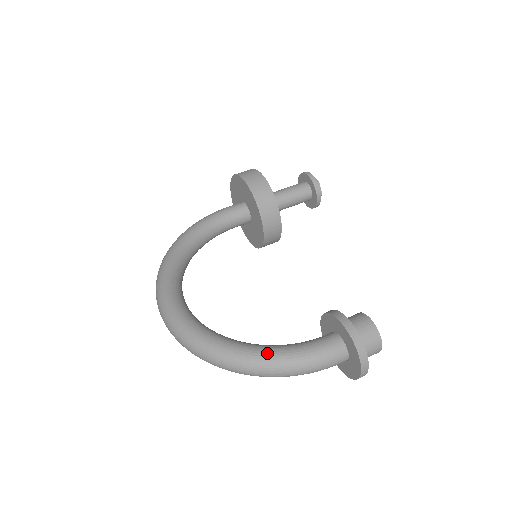
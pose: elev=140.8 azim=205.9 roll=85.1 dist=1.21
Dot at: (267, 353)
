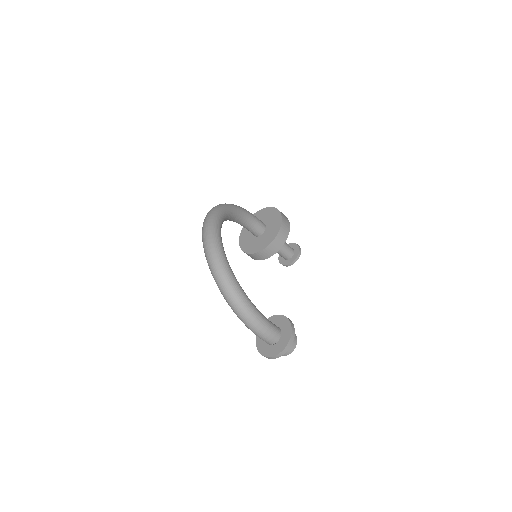
Dot at: (251, 304)
